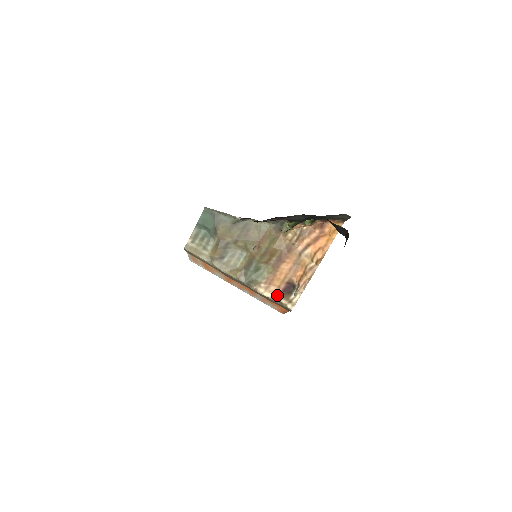
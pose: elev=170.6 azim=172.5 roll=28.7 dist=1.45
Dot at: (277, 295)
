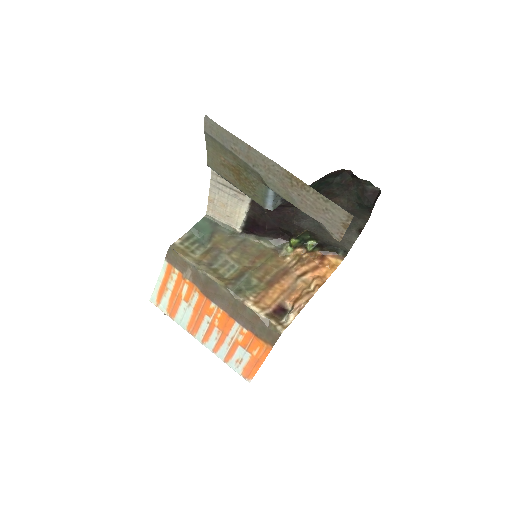
Dot at: (267, 313)
